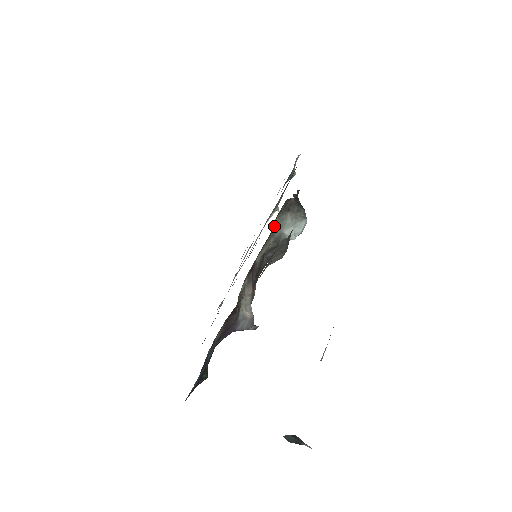
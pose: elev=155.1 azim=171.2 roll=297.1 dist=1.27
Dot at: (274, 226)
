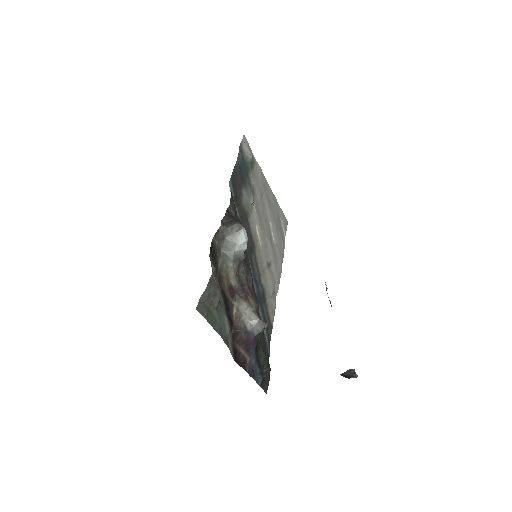
Dot at: (223, 257)
